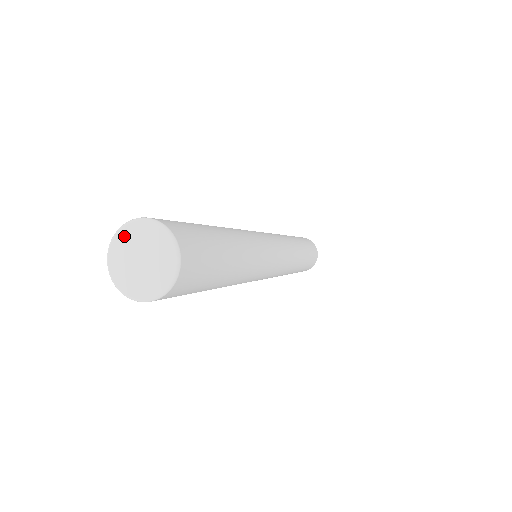
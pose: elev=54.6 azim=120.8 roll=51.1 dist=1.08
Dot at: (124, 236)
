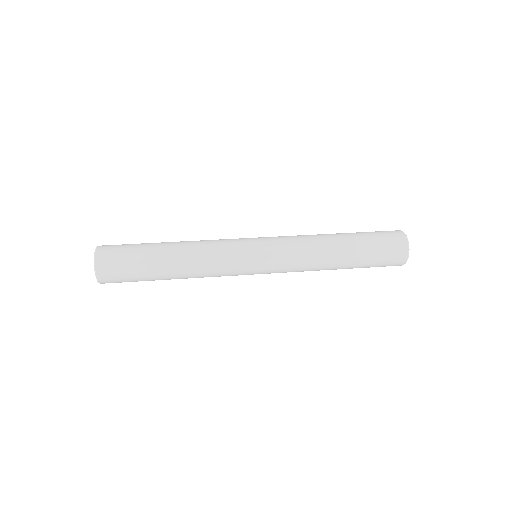
Dot at: occluded
